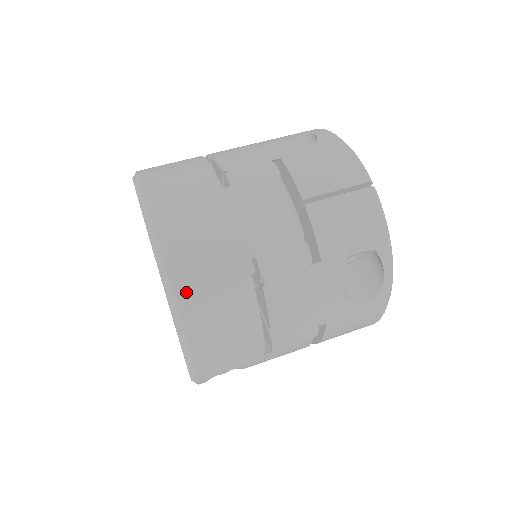
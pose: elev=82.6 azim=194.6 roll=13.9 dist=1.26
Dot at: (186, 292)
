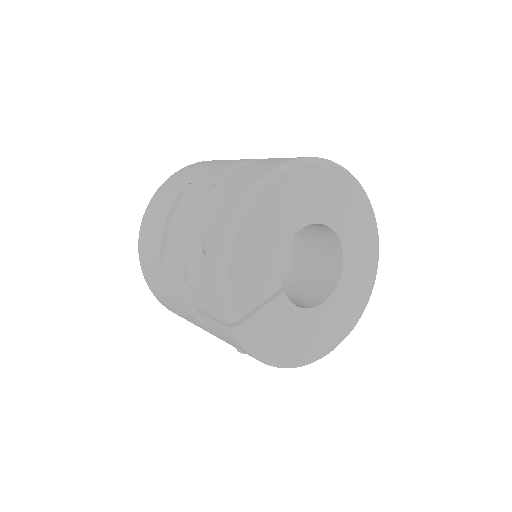
Dot at: (170, 310)
